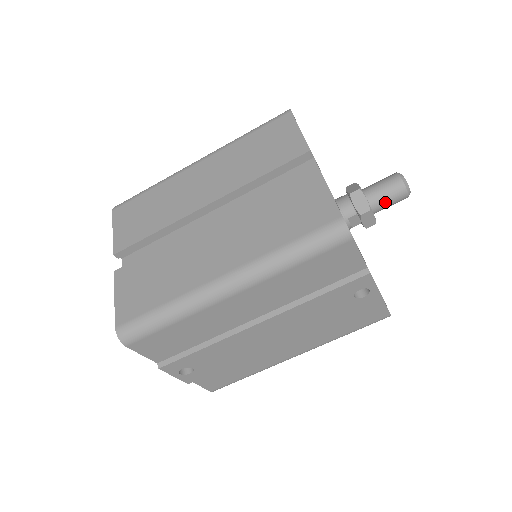
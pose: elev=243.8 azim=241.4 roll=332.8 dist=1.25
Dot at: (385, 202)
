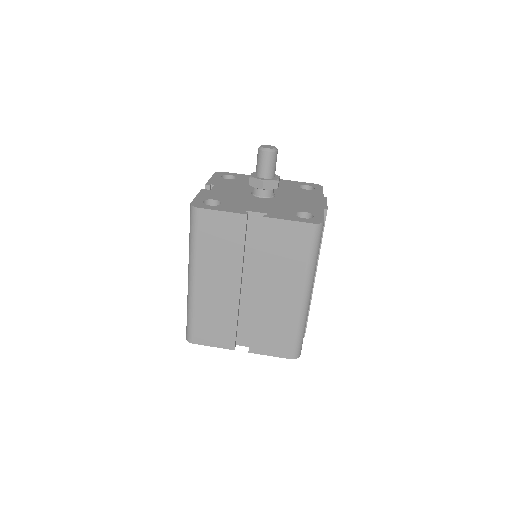
Dot at: (275, 167)
